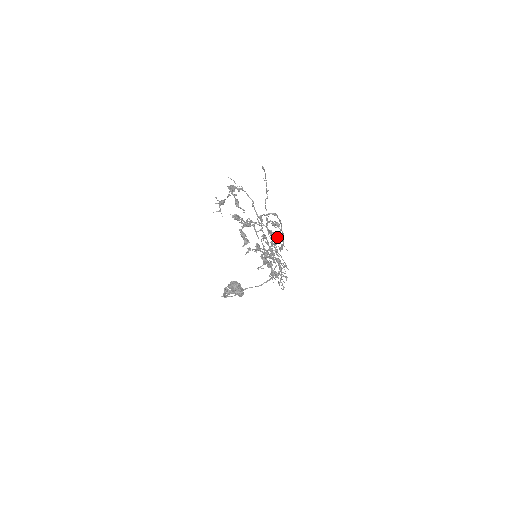
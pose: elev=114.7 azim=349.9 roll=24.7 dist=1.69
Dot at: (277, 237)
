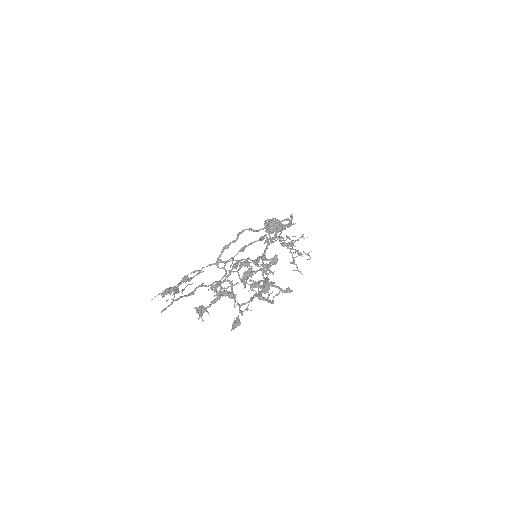
Dot at: occluded
